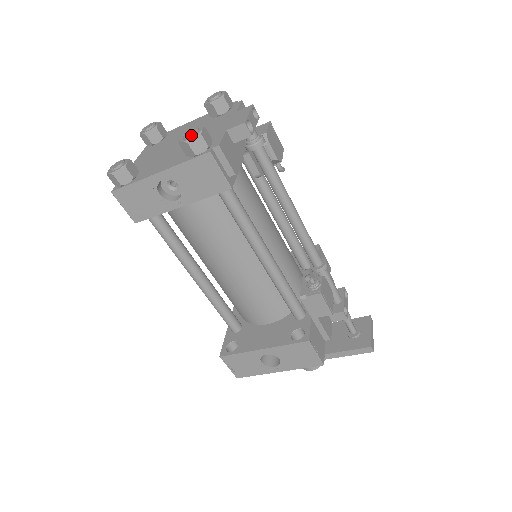
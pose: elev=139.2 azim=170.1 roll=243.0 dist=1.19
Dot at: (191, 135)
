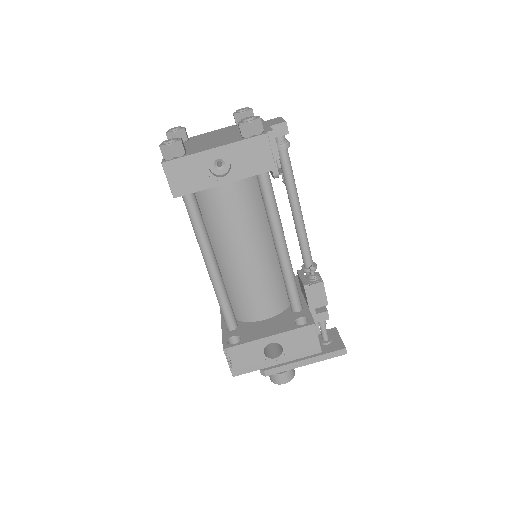
Dot at: (252, 118)
